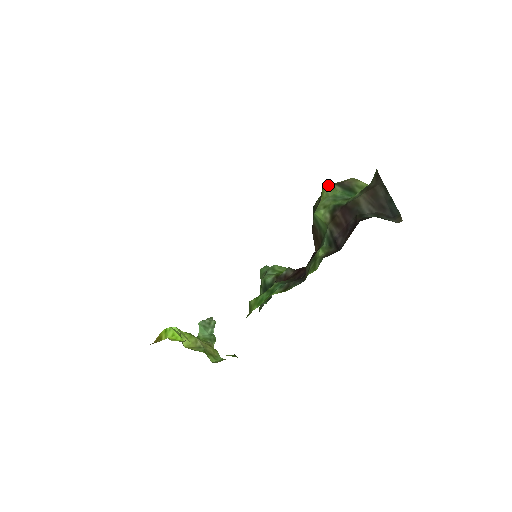
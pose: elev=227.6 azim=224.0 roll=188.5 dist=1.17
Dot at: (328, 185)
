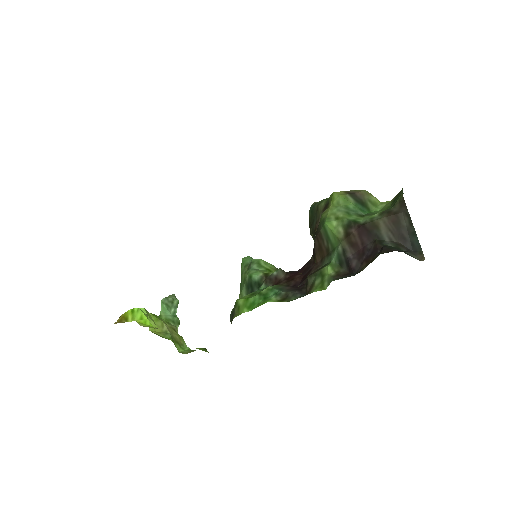
Dot at: (339, 192)
